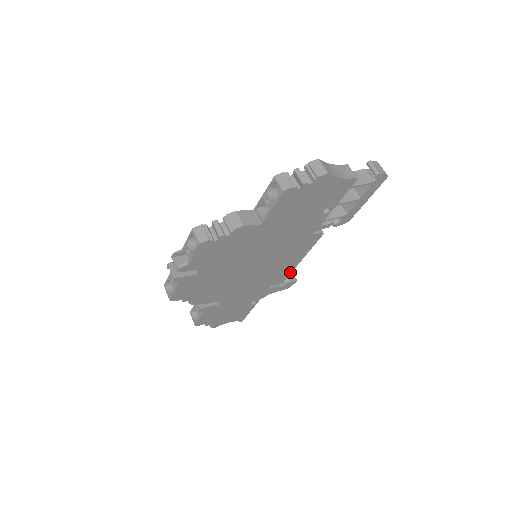
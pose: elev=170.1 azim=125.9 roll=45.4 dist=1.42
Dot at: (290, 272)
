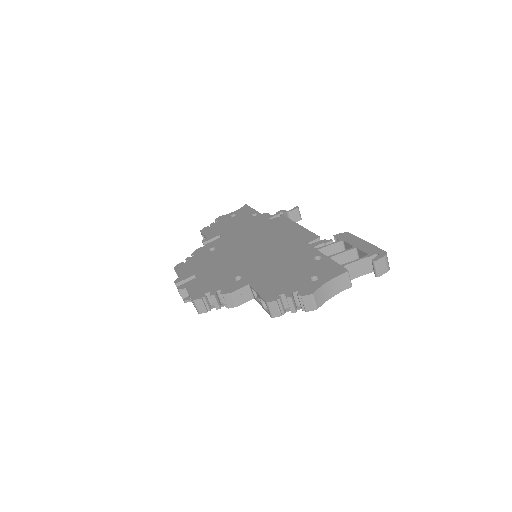
Dot at: occluded
